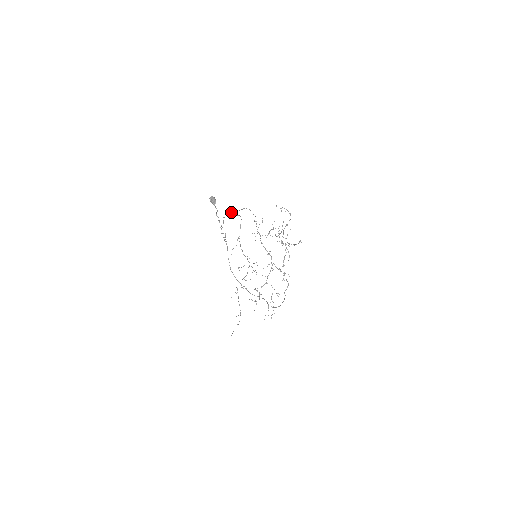
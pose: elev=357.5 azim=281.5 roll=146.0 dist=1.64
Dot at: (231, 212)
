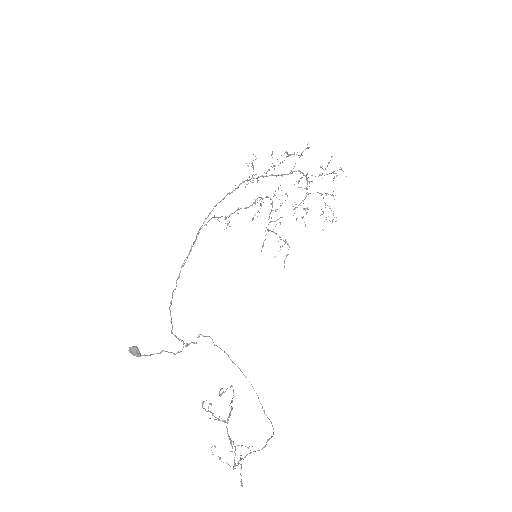
Dot at: (179, 273)
